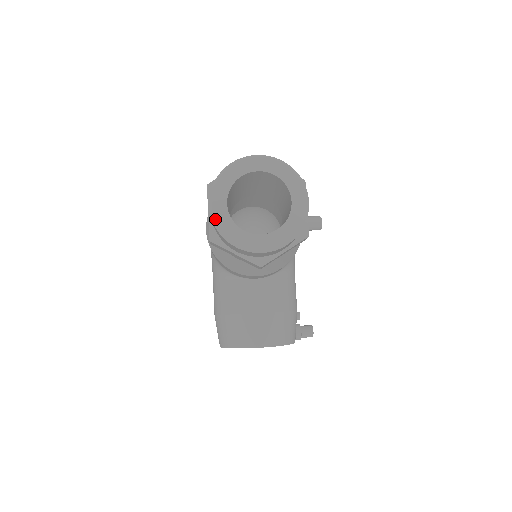
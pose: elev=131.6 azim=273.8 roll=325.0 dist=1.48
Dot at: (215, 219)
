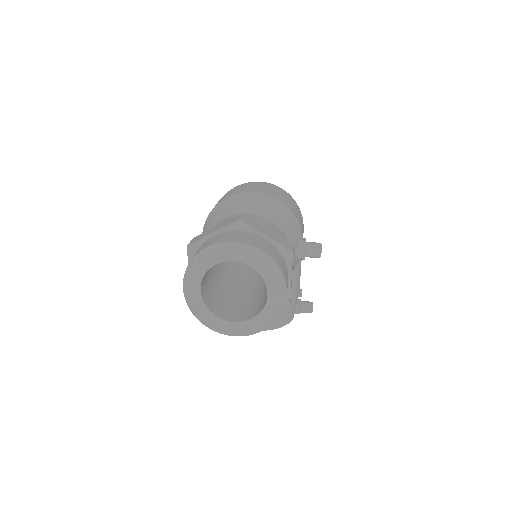
Dot at: (188, 303)
